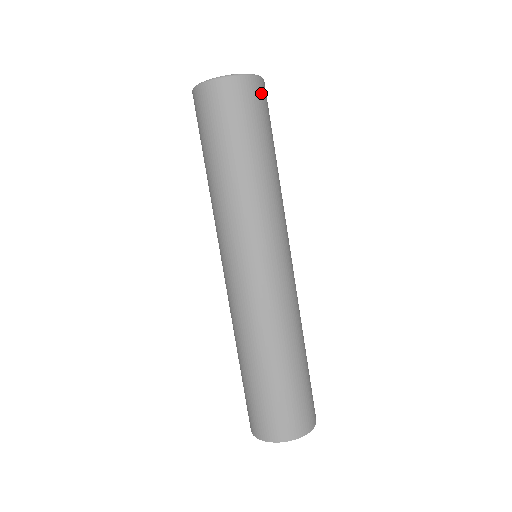
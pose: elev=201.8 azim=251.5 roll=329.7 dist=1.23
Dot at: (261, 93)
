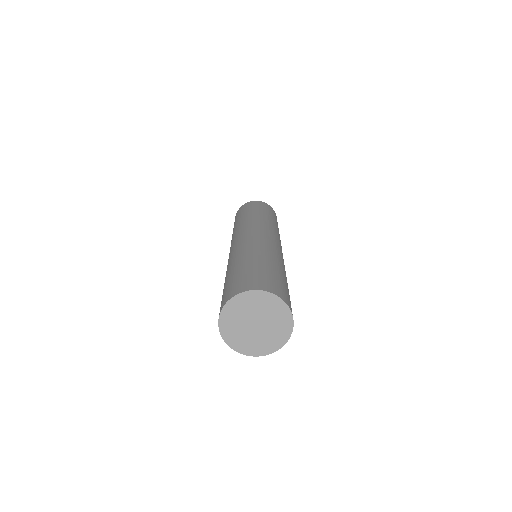
Dot at: occluded
